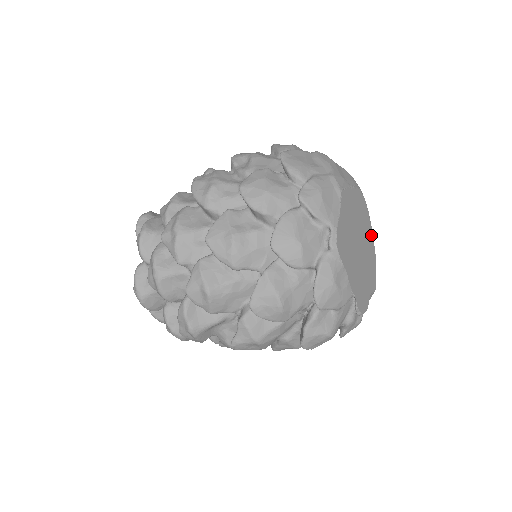
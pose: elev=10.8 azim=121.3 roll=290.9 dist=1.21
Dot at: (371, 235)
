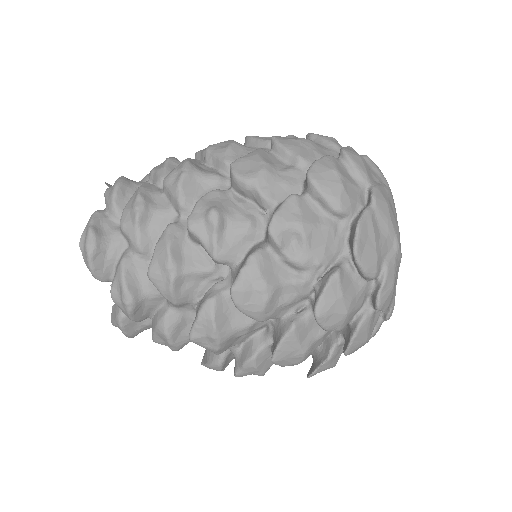
Dot at: occluded
